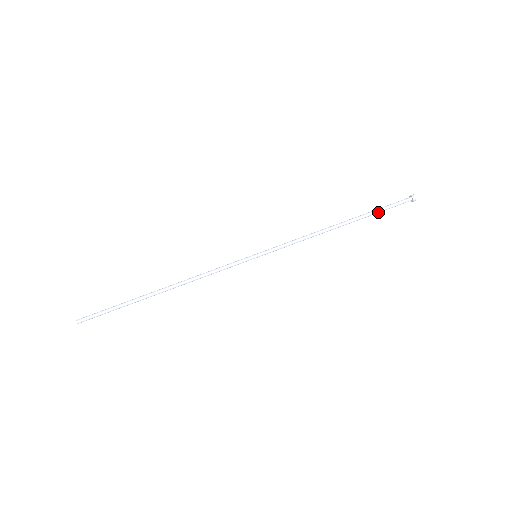
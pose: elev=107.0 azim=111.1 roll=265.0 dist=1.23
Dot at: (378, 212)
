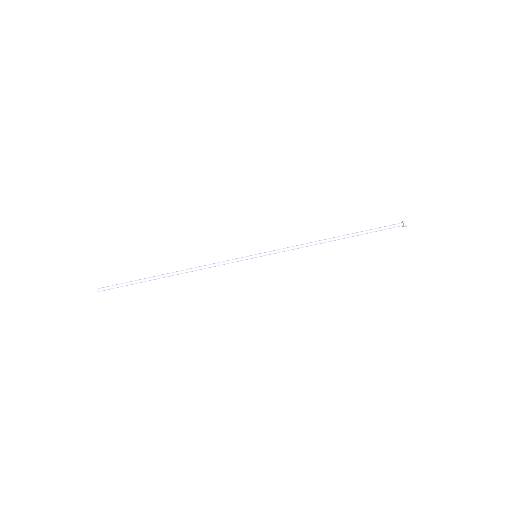
Dot at: (370, 232)
